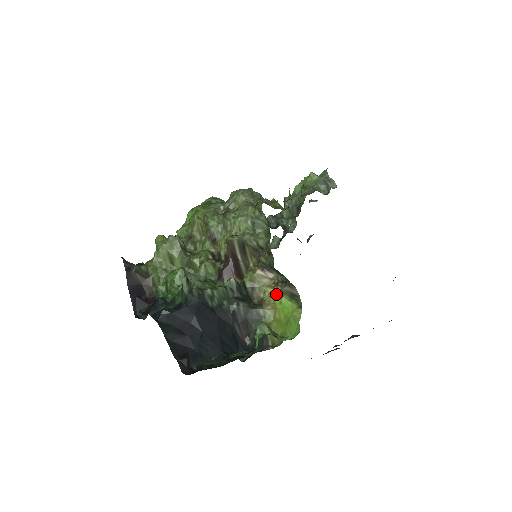
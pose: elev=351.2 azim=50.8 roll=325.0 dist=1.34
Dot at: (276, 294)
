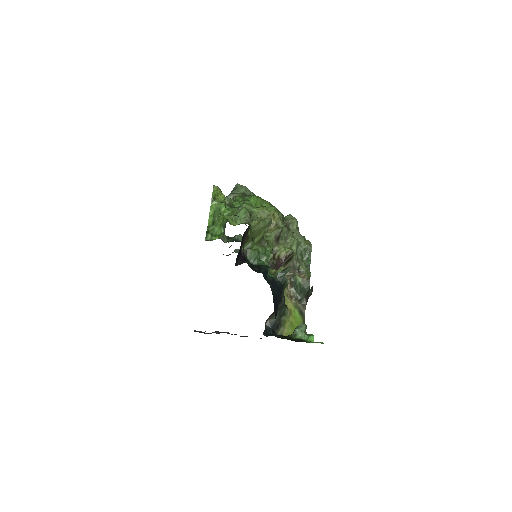
Dot at: (293, 304)
